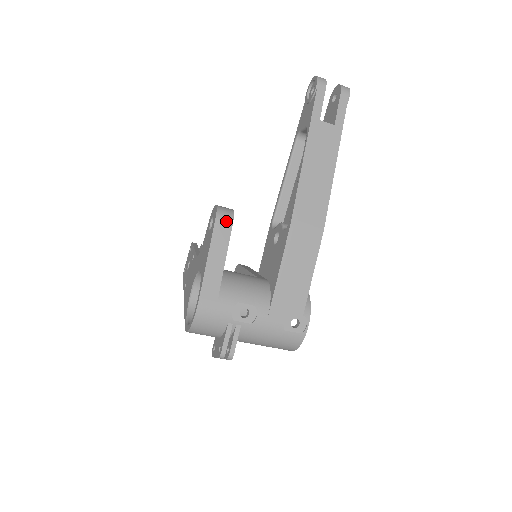
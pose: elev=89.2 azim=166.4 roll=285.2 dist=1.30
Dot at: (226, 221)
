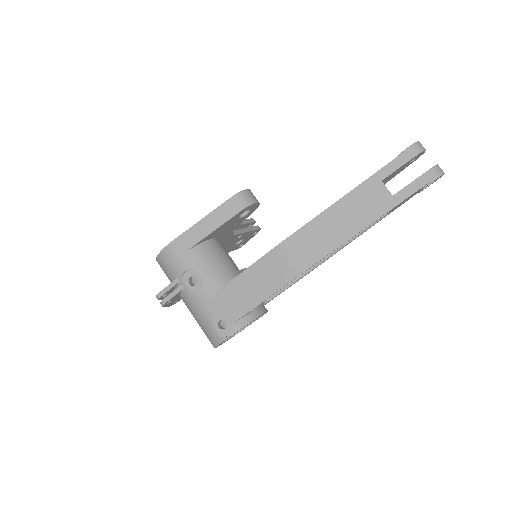
Dot at: (239, 204)
